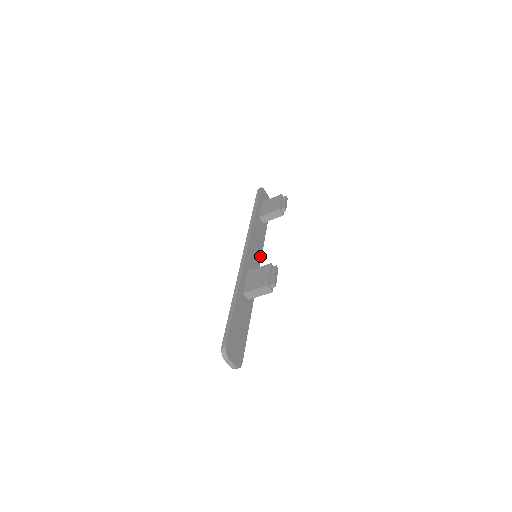
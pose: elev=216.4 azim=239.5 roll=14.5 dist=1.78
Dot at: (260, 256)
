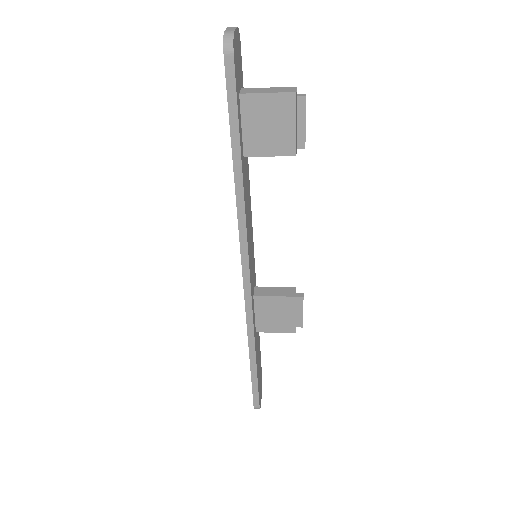
Dot at: (252, 229)
